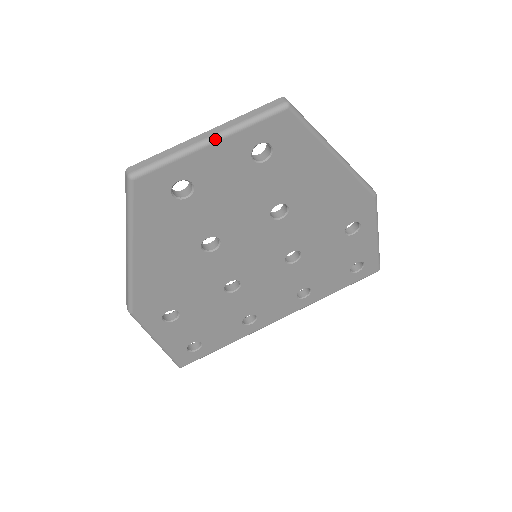
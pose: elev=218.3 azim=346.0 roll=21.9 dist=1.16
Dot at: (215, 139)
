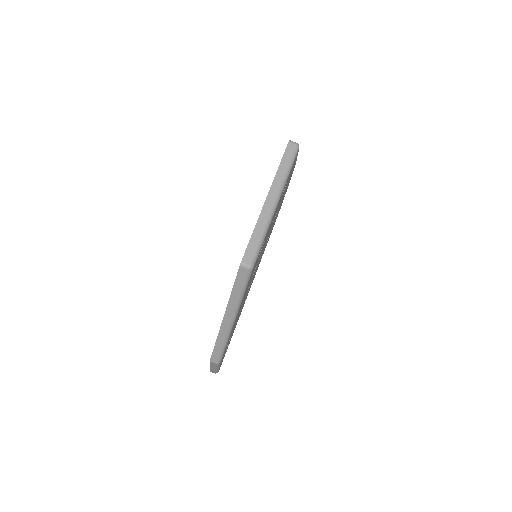
Dot at: (278, 200)
